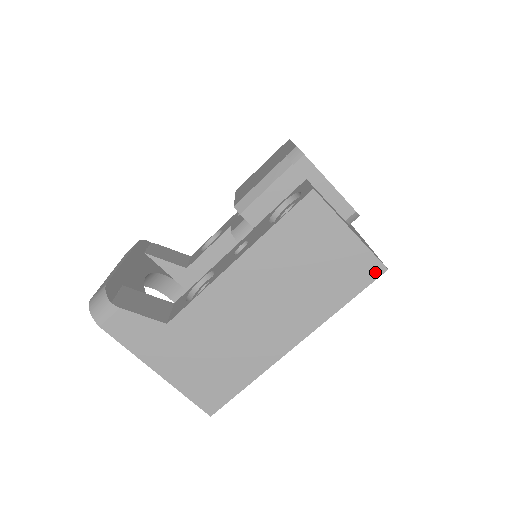
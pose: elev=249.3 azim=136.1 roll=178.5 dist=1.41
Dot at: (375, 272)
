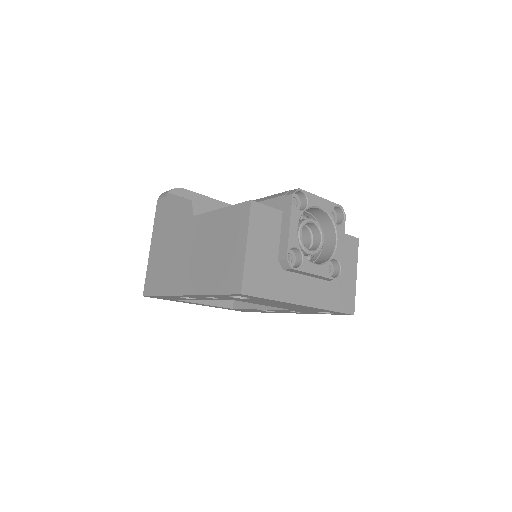
Dot at: (236, 288)
